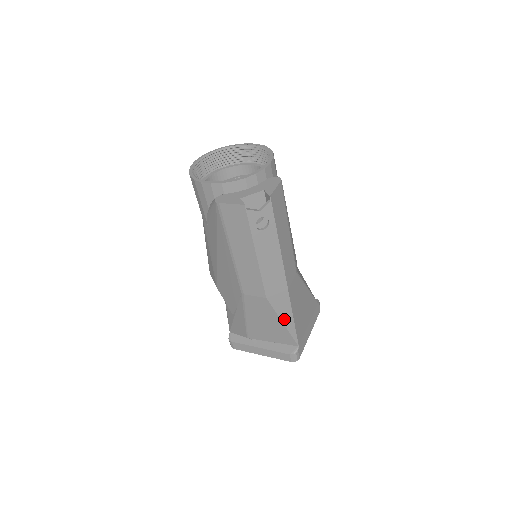
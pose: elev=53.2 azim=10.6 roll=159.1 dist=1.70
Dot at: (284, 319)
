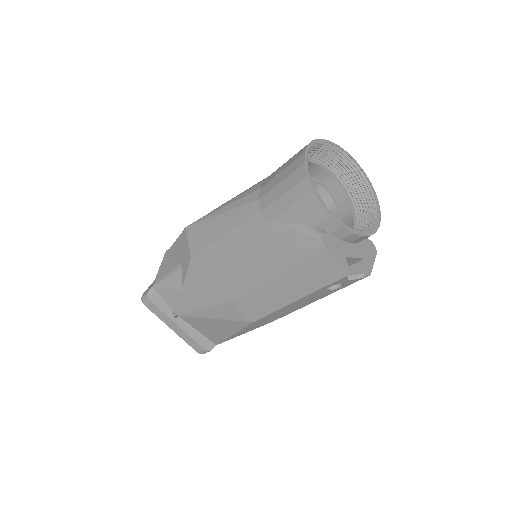
Dot at: (238, 333)
